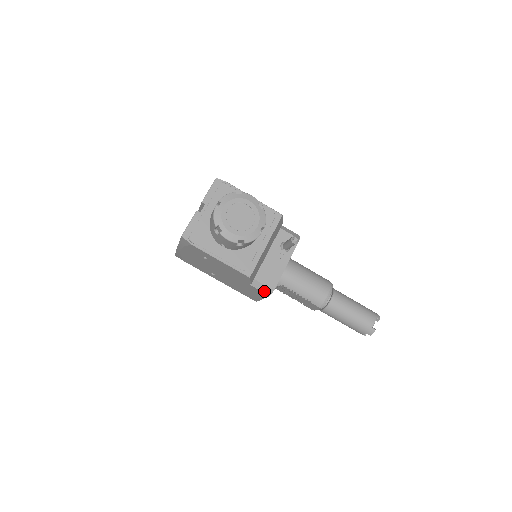
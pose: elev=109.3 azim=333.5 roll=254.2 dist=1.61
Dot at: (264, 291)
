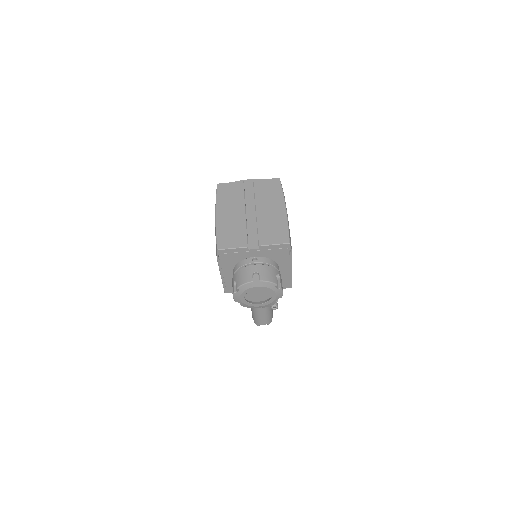
Dot at: occluded
